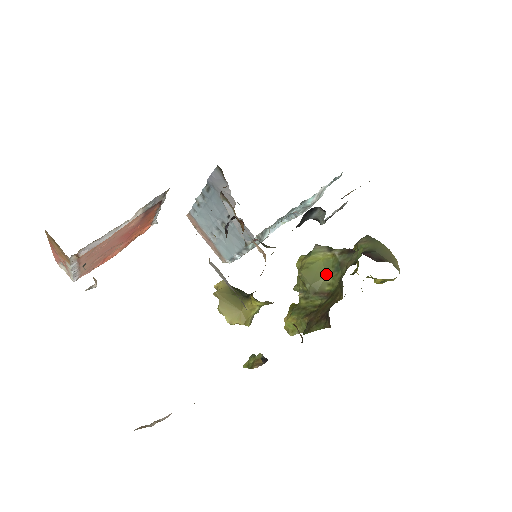
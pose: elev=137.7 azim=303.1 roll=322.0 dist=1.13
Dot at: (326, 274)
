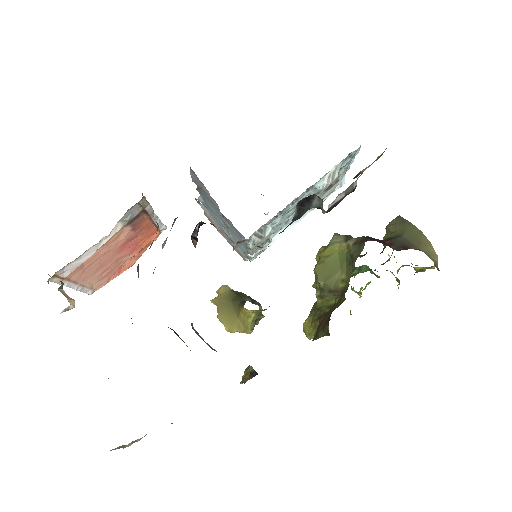
Dot at: (340, 269)
